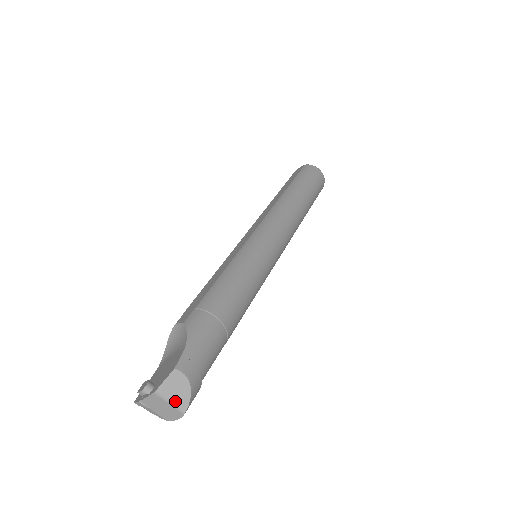
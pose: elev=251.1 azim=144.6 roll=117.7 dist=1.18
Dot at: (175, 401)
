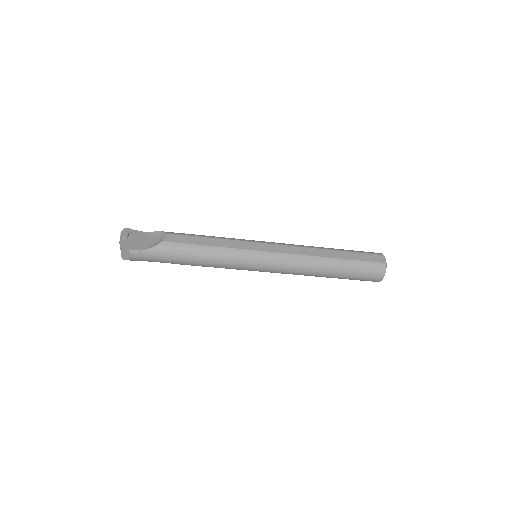
Dot at: (122, 253)
